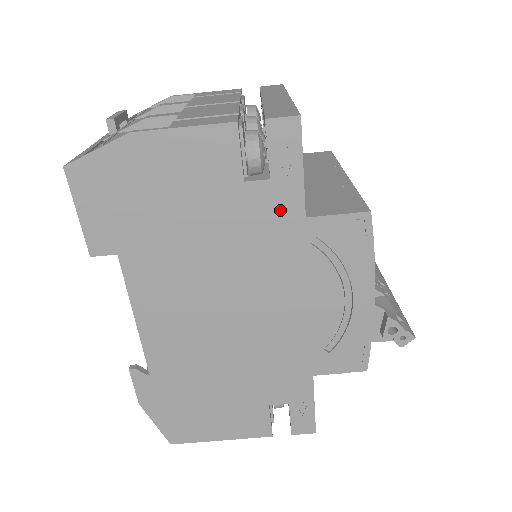
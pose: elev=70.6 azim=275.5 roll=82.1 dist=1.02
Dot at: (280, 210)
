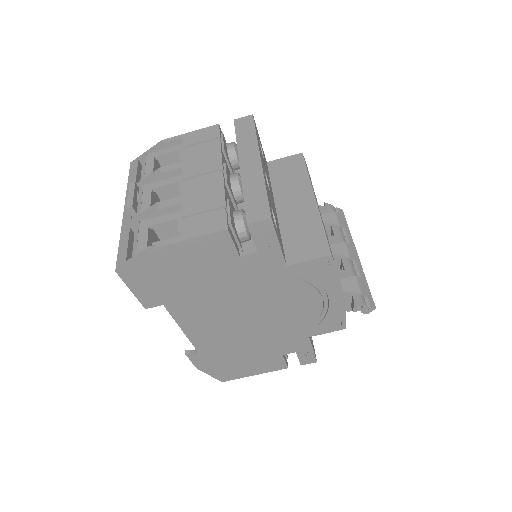
Dot at: (268, 266)
